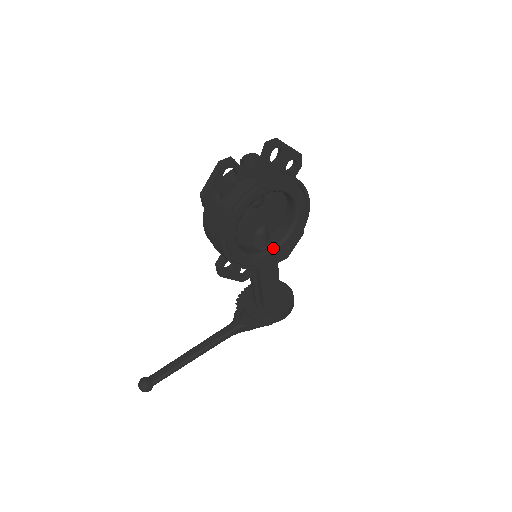
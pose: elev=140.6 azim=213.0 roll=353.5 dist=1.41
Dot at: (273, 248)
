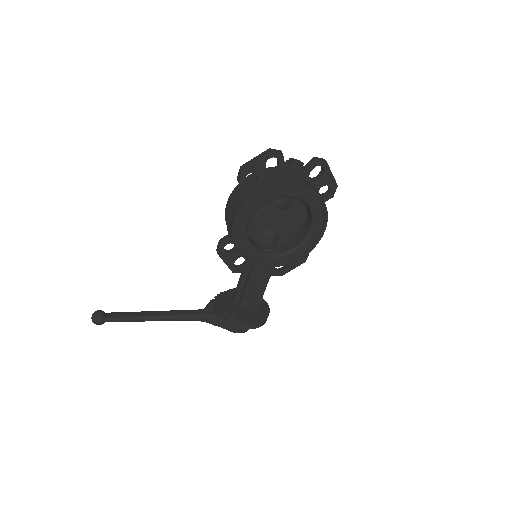
Dot at: (274, 254)
